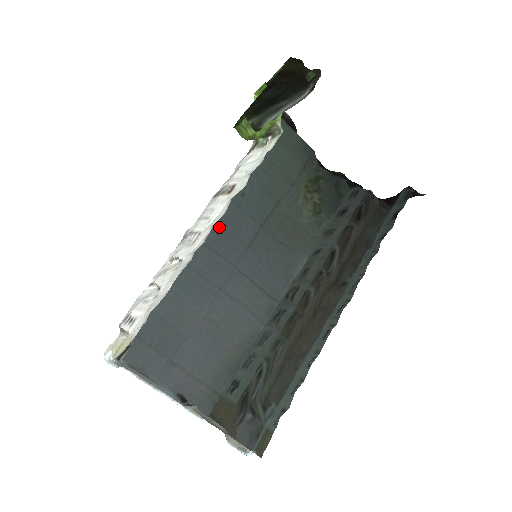
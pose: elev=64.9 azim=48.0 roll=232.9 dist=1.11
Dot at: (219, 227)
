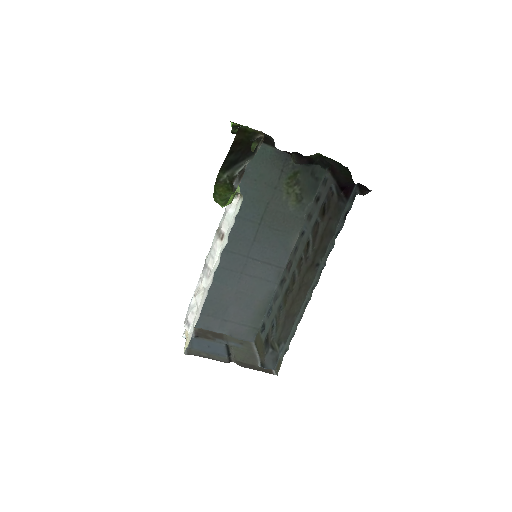
Dot at: (230, 236)
